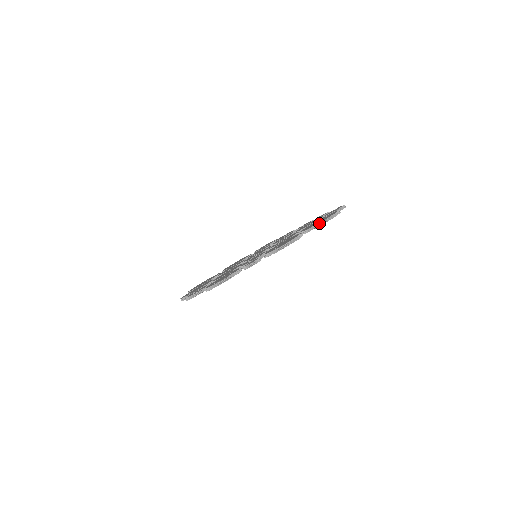
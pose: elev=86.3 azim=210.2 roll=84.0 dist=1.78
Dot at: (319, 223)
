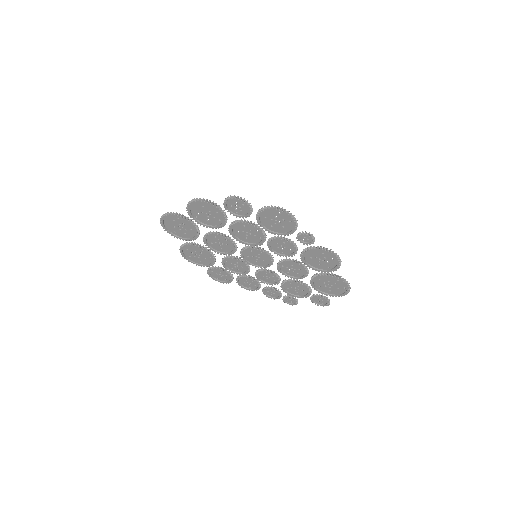
Dot at: (344, 279)
